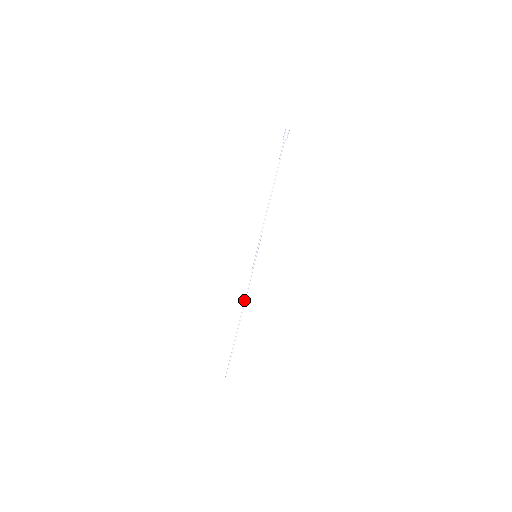
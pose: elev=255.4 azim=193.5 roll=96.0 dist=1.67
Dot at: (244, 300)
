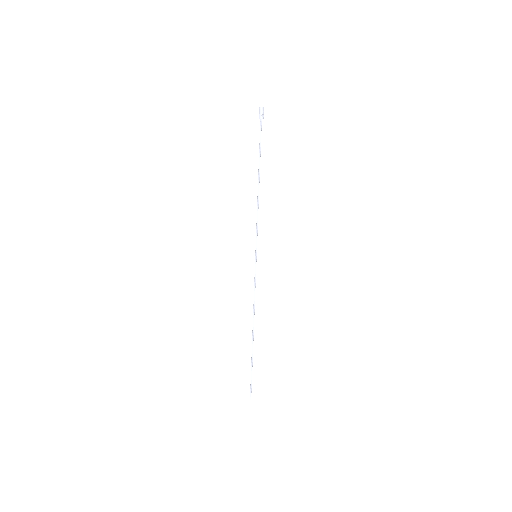
Dot at: (254, 308)
